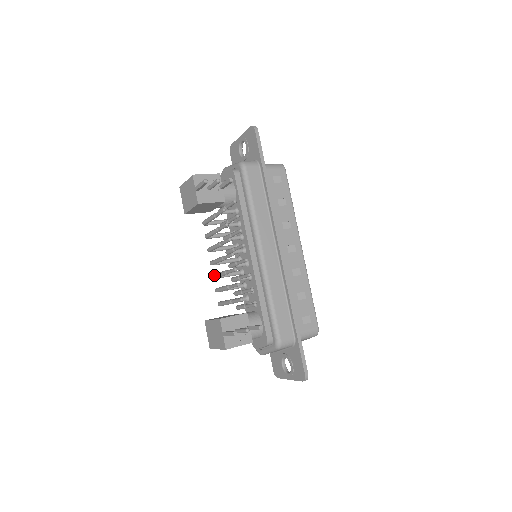
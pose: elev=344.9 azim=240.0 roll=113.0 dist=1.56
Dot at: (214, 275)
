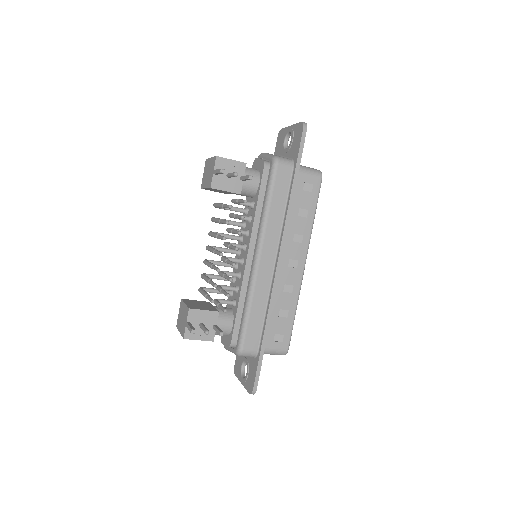
Dot at: (204, 261)
